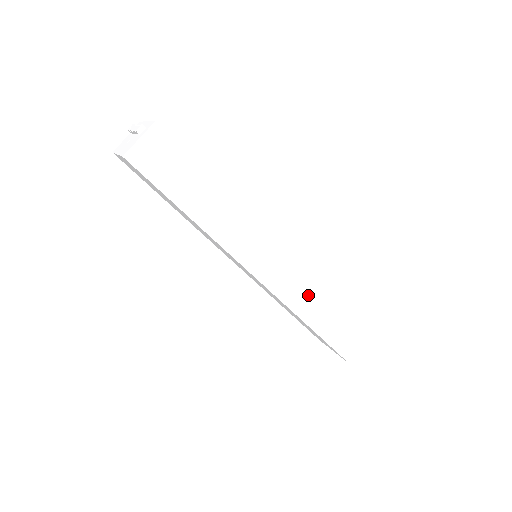
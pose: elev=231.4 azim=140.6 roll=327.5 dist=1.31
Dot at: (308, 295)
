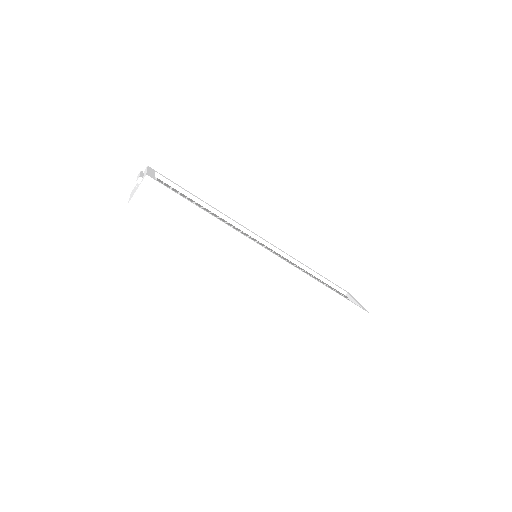
Dot at: (302, 285)
